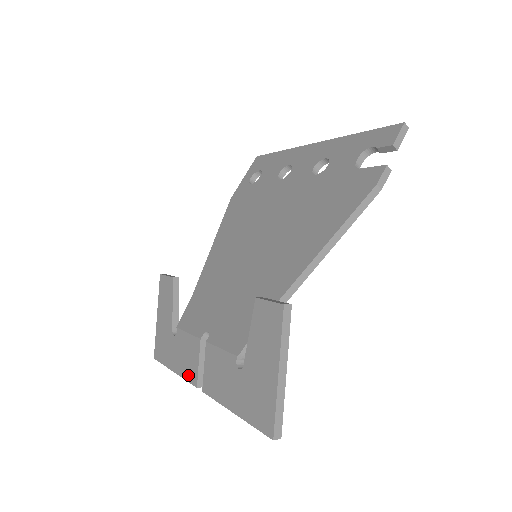
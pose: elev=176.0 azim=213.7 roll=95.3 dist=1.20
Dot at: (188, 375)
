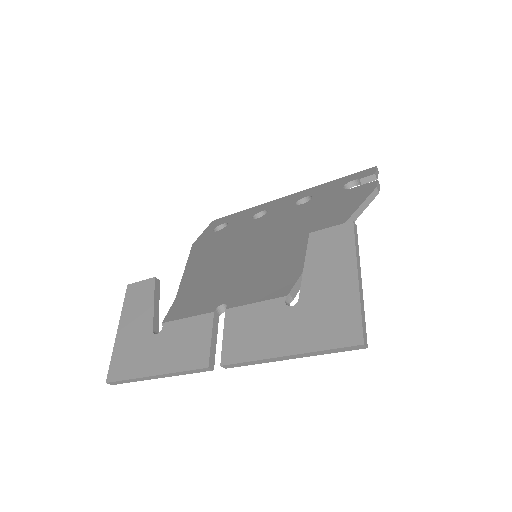
Dot at: (189, 362)
